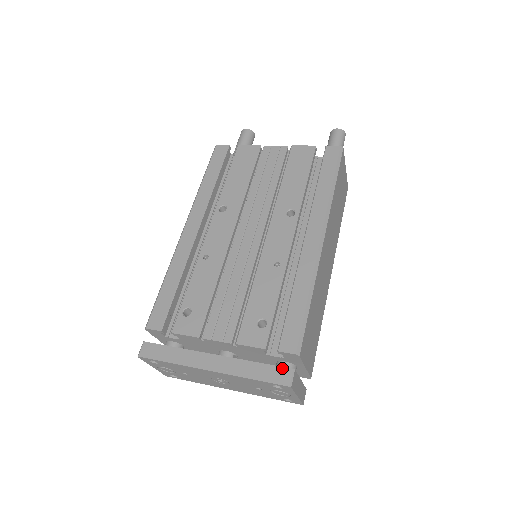
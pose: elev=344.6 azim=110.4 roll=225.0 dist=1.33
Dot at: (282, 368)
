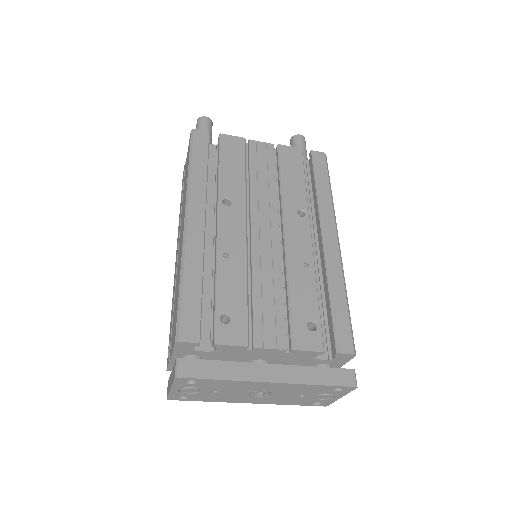
Dot at: (344, 370)
